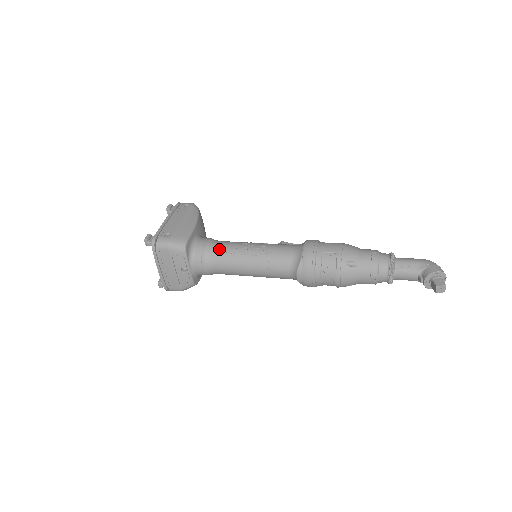
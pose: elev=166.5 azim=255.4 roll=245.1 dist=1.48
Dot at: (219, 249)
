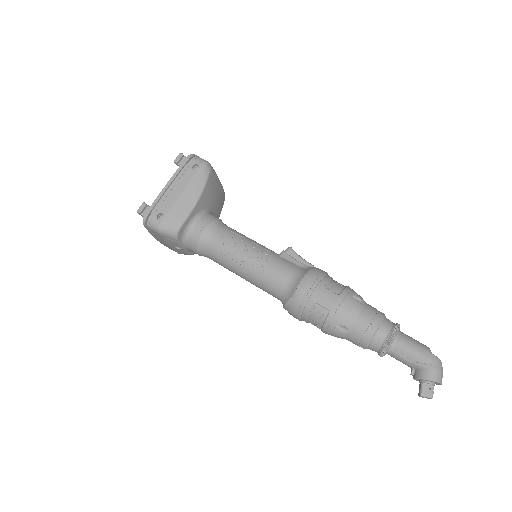
Dot at: (214, 244)
